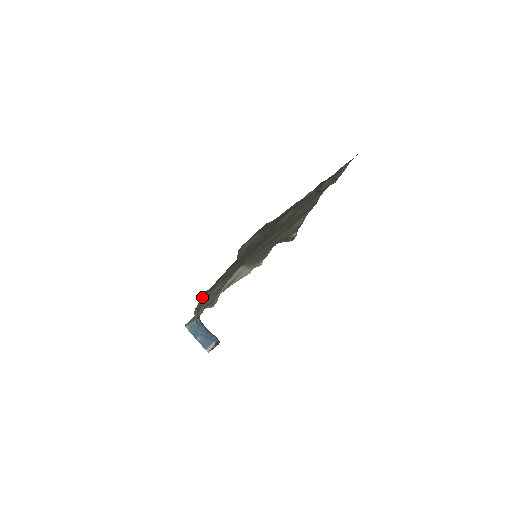
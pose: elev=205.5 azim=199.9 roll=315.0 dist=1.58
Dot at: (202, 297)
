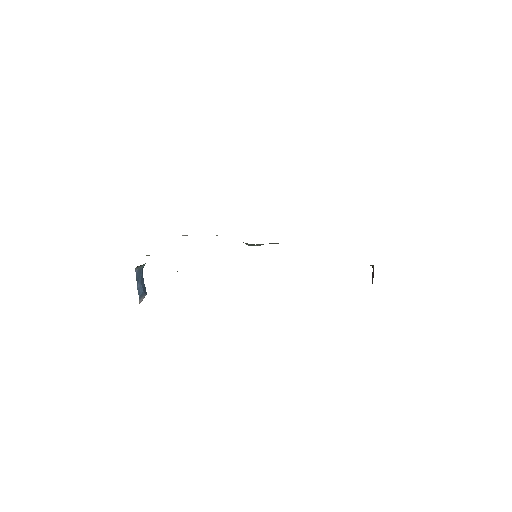
Dot at: occluded
